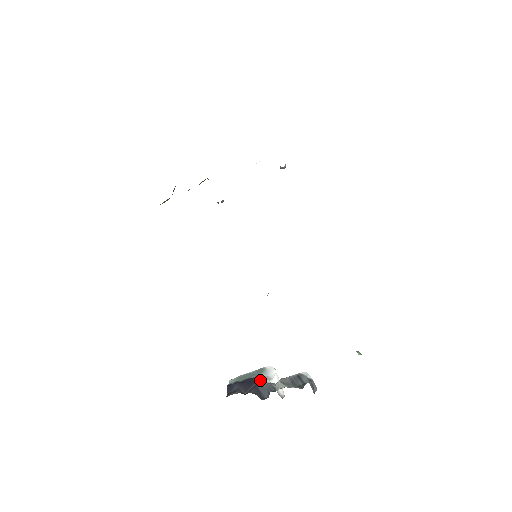
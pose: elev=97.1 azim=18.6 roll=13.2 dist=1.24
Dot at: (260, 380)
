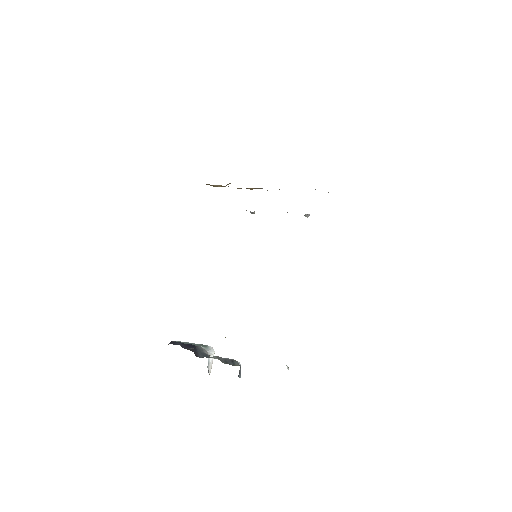
Dot at: (201, 348)
